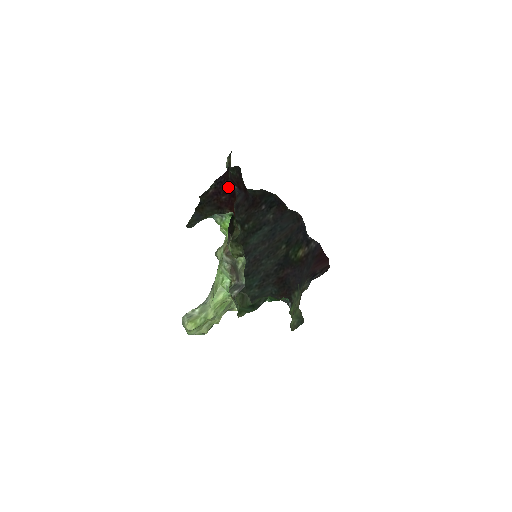
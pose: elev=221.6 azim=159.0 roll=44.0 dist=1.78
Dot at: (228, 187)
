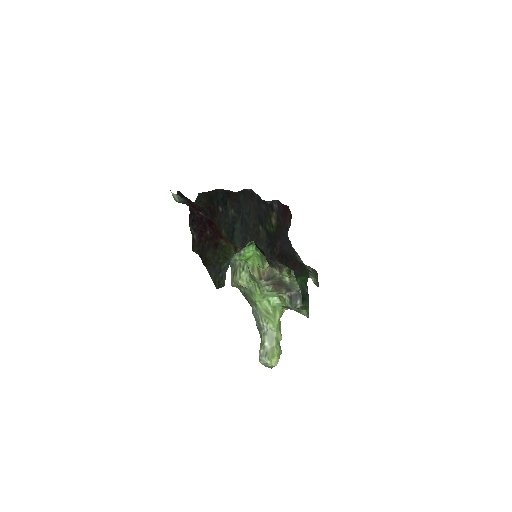
Dot at: (201, 219)
